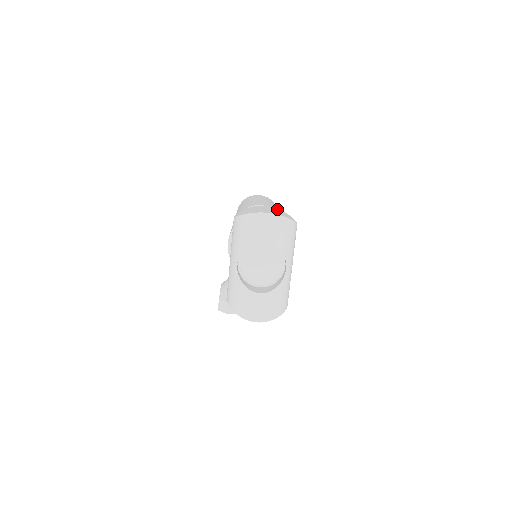
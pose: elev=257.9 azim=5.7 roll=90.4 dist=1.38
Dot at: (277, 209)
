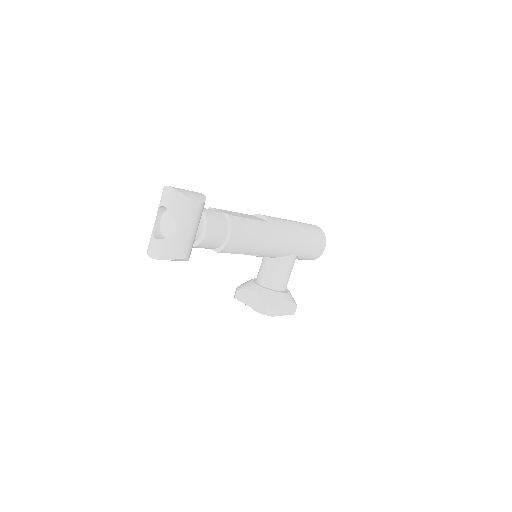
Dot at: (201, 195)
